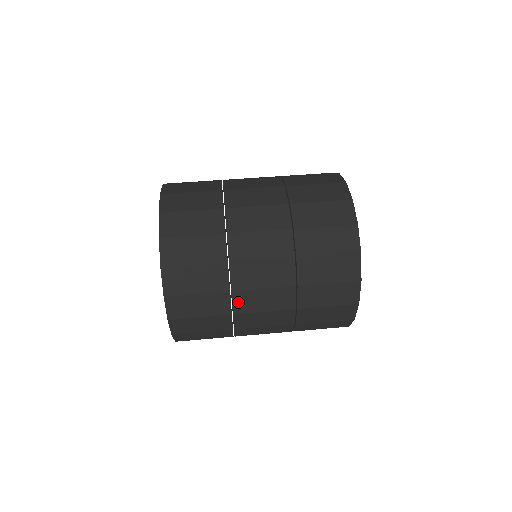
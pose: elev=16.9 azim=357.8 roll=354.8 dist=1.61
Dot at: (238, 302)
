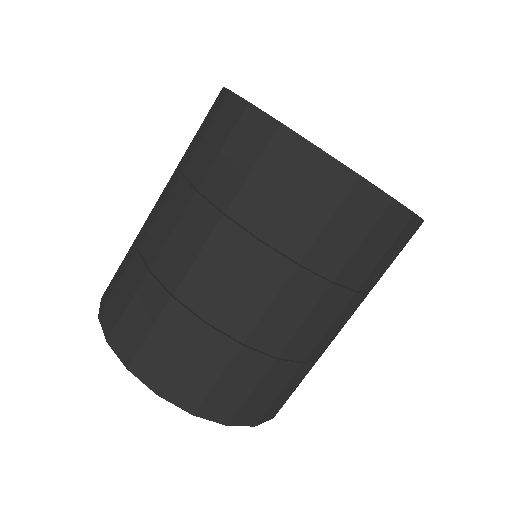
Dot at: (193, 301)
